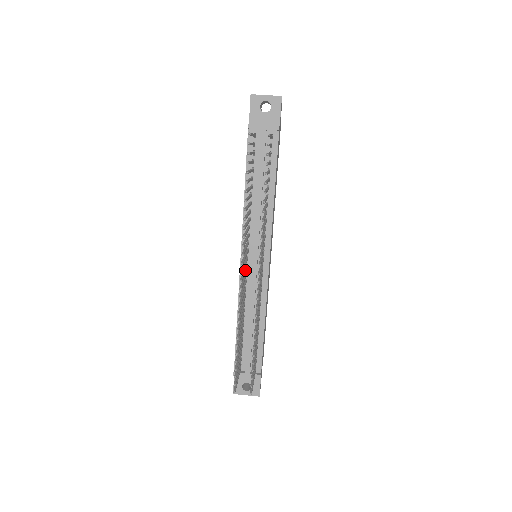
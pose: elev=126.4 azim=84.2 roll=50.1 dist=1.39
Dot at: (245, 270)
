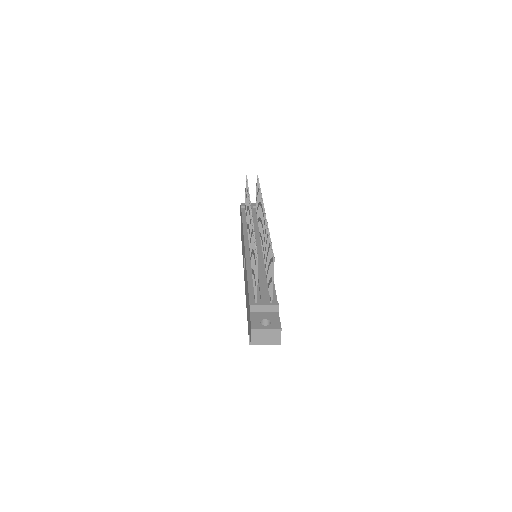
Dot at: occluded
